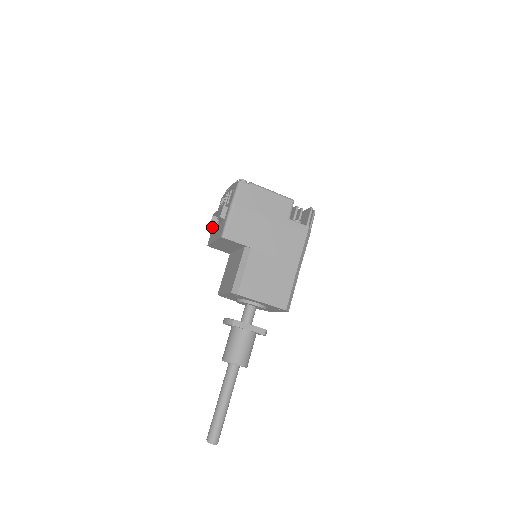
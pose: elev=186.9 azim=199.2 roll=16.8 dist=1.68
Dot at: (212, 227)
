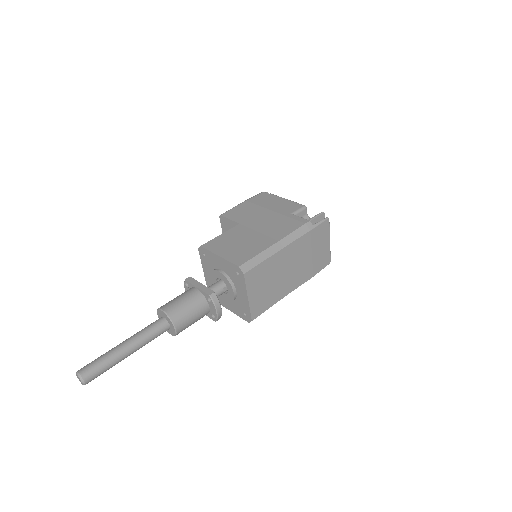
Dot at: occluded
